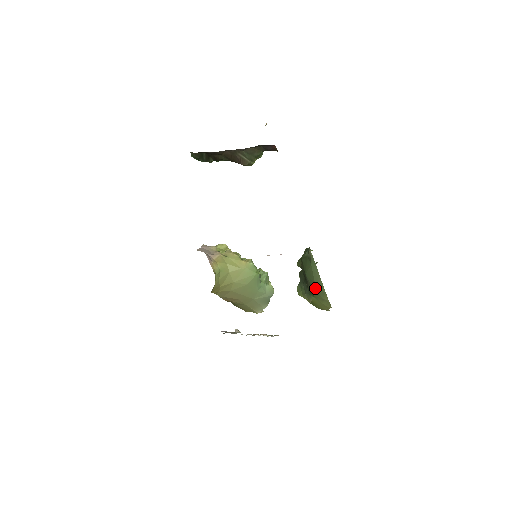
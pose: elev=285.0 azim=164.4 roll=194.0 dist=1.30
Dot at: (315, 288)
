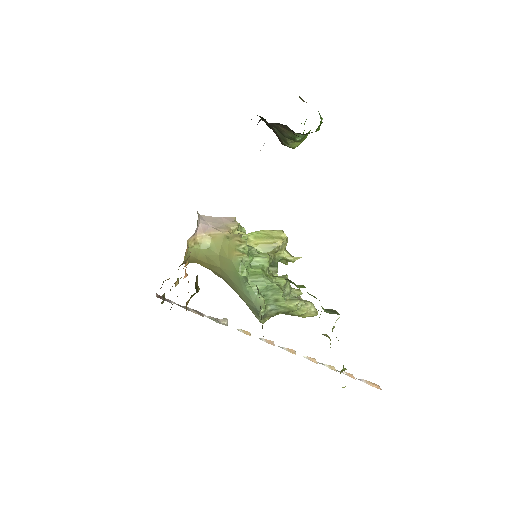
Dot at: occluded
